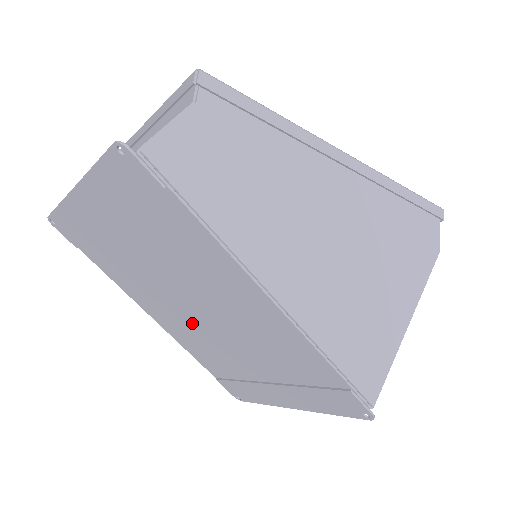
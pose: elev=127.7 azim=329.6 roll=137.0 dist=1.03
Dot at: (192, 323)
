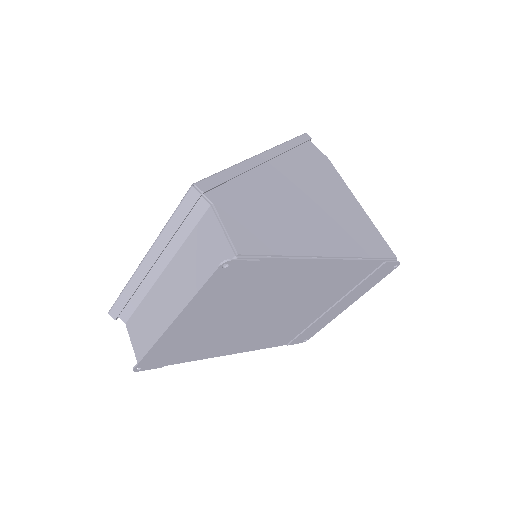
Dot at: (269, 326)
